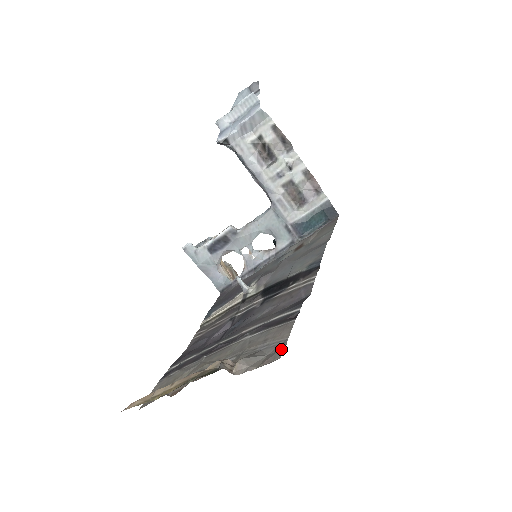
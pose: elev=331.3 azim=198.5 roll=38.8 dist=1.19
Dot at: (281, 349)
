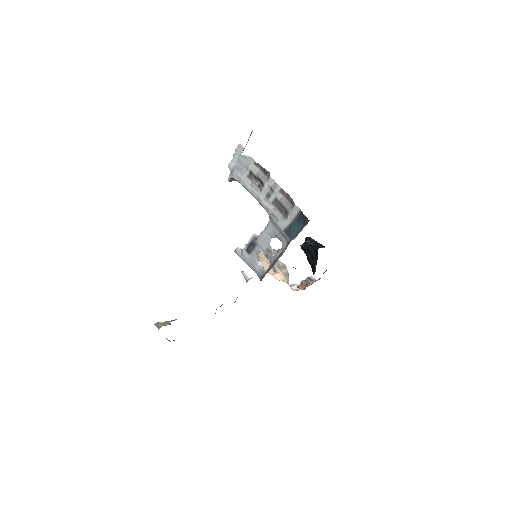
Dot at: occluded
